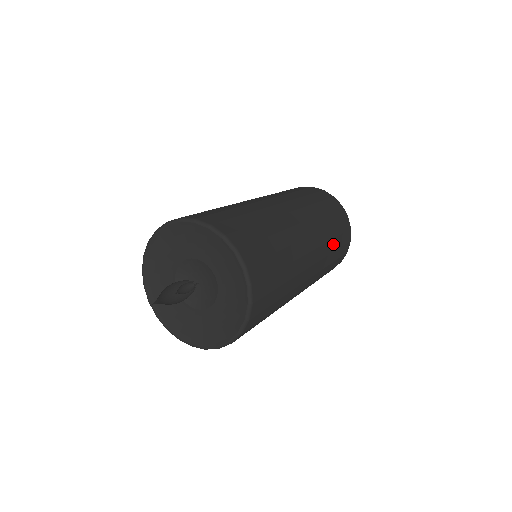
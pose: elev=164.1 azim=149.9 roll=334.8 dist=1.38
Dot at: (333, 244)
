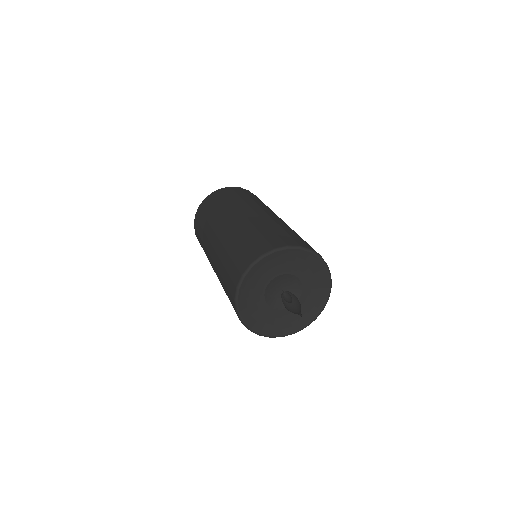
Dot at: occluded
